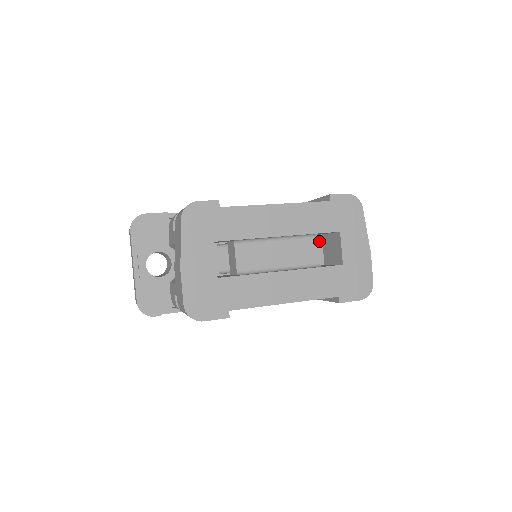
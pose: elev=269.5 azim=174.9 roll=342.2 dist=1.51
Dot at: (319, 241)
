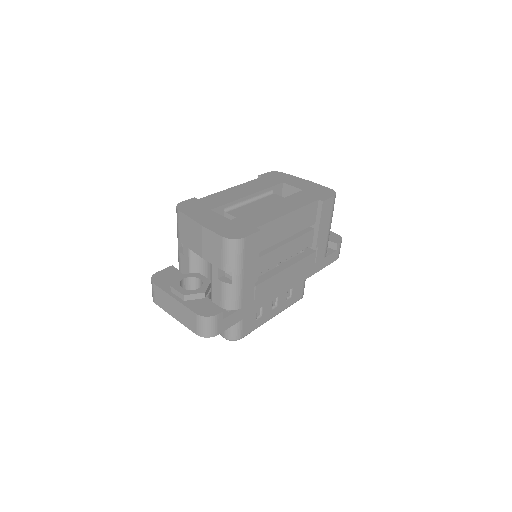
Dot at: occluded
